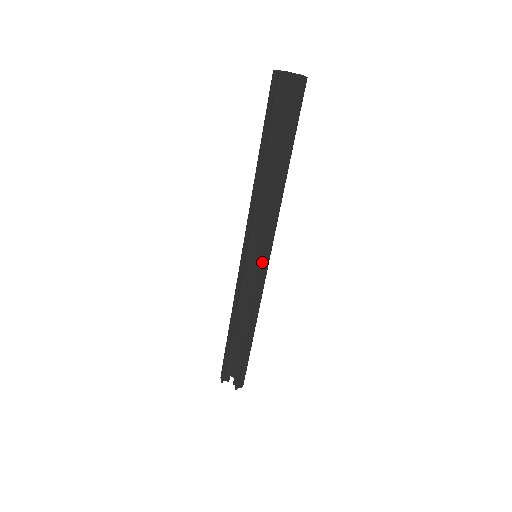
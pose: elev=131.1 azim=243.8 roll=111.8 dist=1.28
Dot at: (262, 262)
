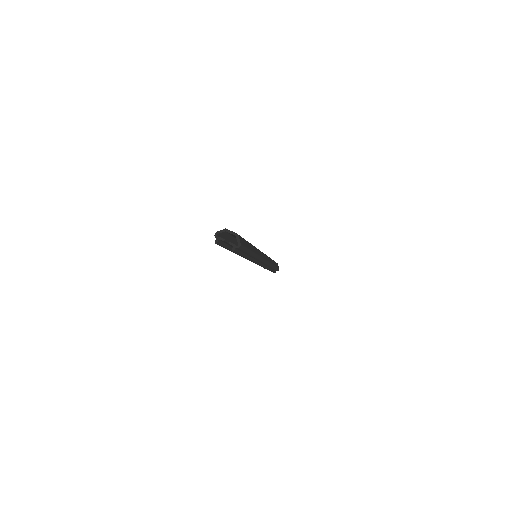
Dot at: (260, 265)
